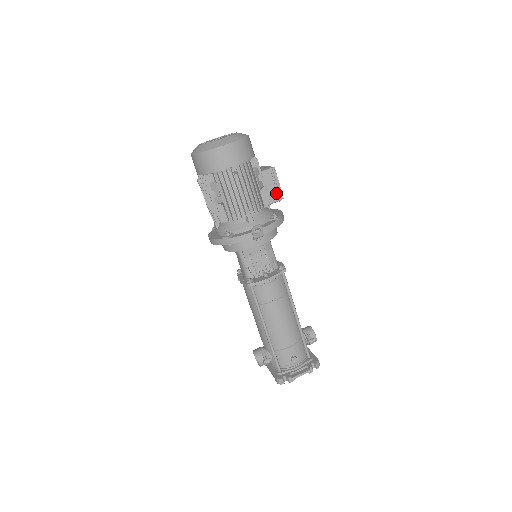
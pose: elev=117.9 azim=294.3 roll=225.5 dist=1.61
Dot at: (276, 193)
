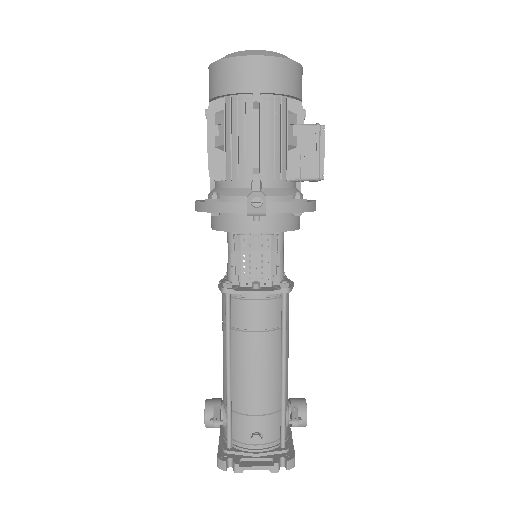
Dot at: (314, 166)
